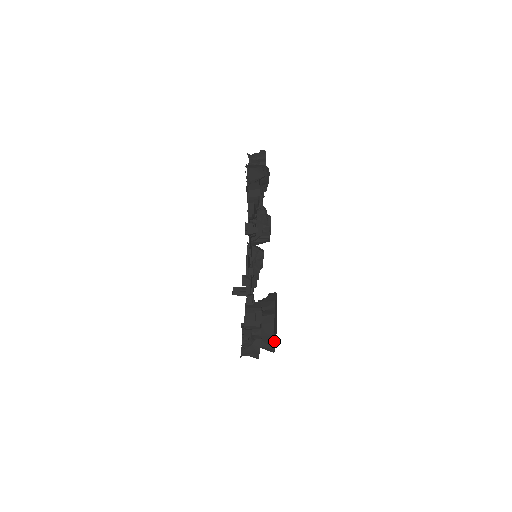
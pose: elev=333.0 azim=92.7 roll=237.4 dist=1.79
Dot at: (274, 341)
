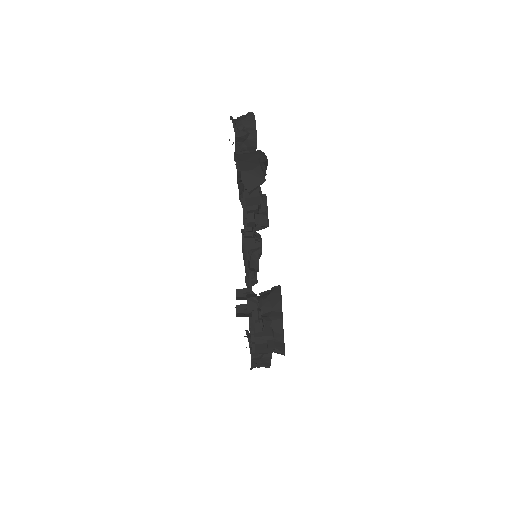
Dot at: occluded
